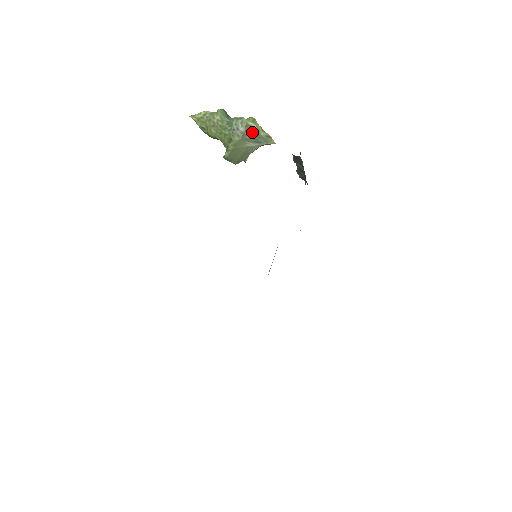
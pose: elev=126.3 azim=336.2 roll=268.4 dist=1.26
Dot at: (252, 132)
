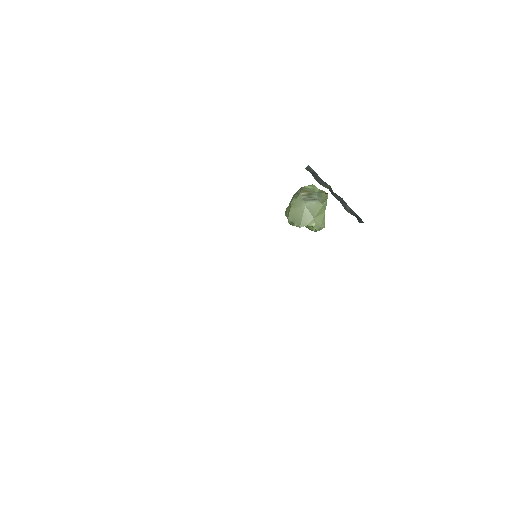
Dot at: (307, 192)
